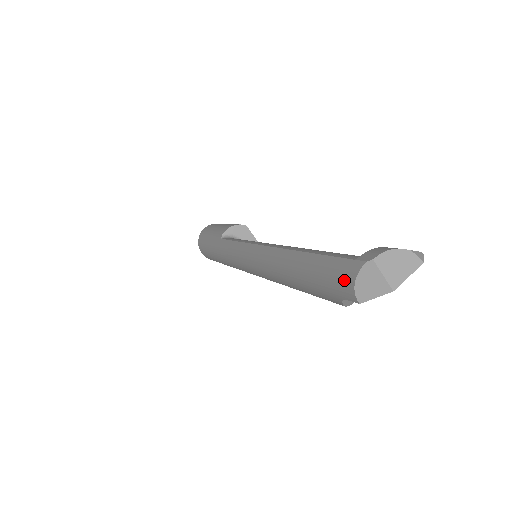
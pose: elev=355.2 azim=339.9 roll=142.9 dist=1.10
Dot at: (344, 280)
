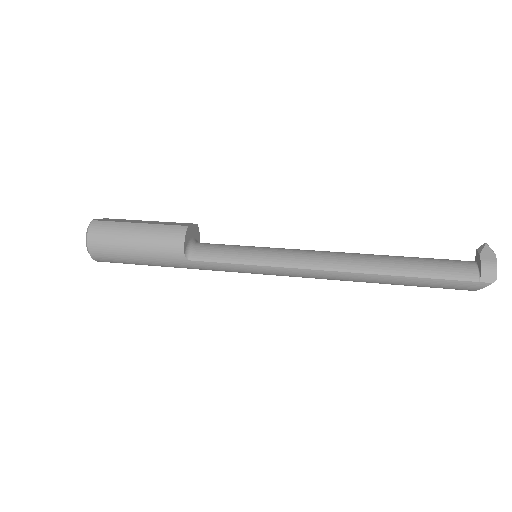
Dot at: (467, 289)
